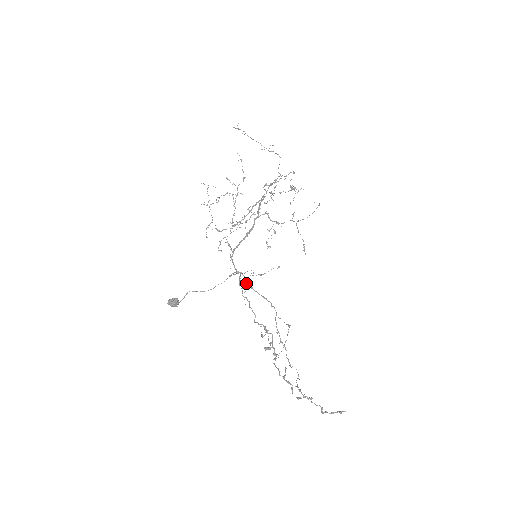
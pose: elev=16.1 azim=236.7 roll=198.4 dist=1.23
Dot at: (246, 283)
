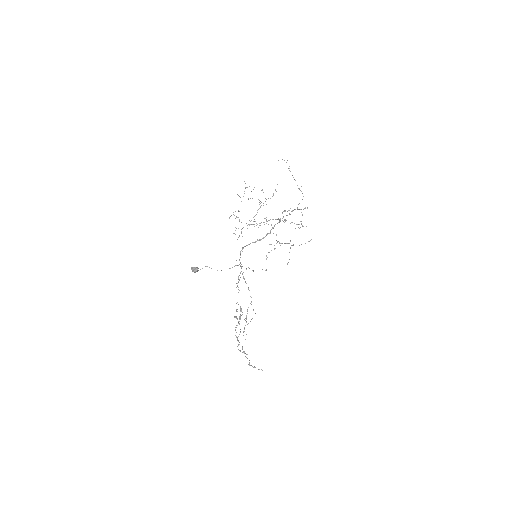
Dot at: (242, 274)
